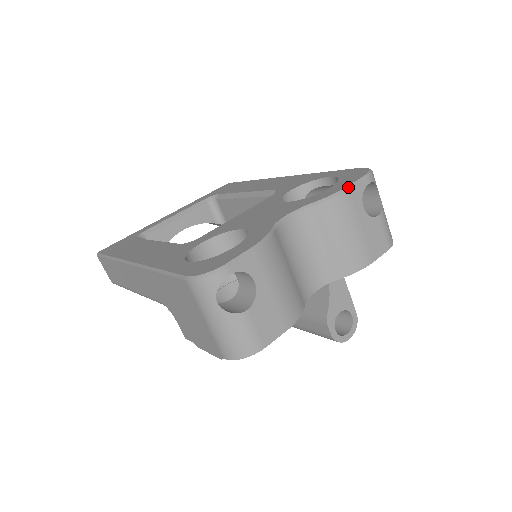
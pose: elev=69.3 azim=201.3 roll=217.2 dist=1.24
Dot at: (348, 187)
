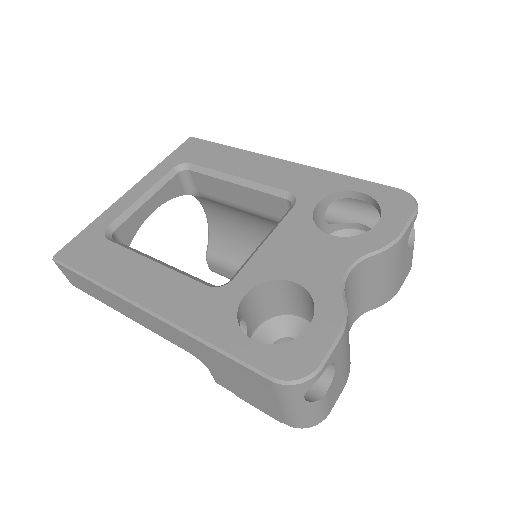
Dot at: (404, 231)
